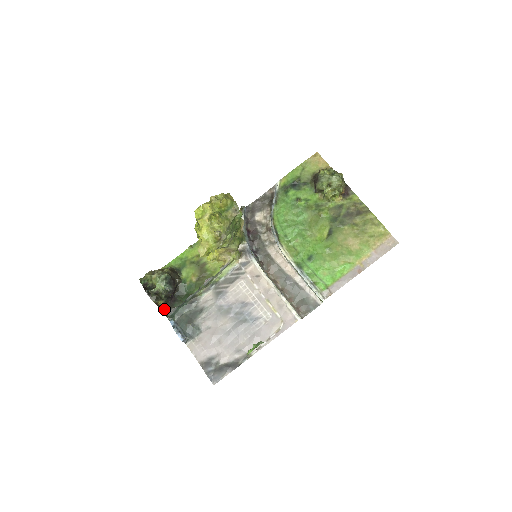
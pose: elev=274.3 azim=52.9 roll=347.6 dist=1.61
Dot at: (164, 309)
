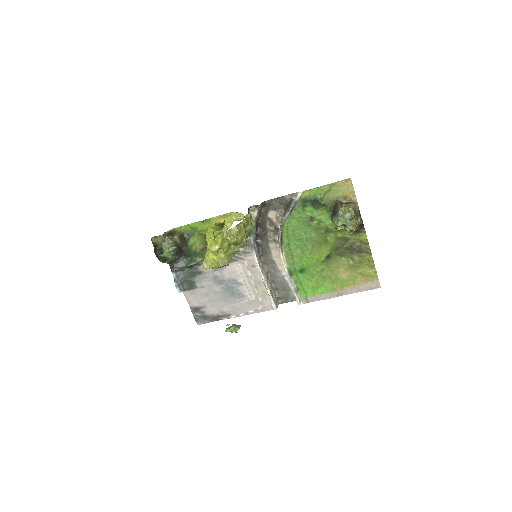
Dot at: occluded
